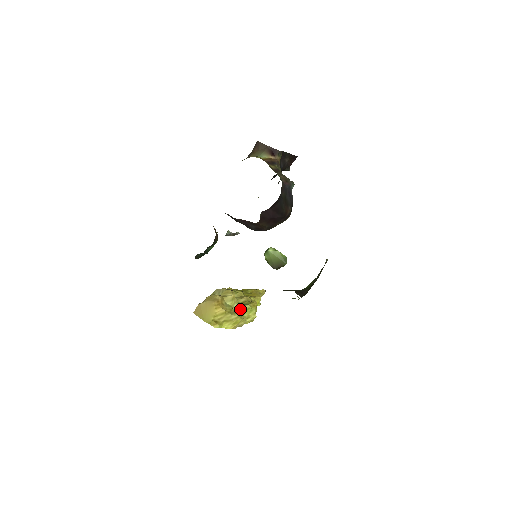
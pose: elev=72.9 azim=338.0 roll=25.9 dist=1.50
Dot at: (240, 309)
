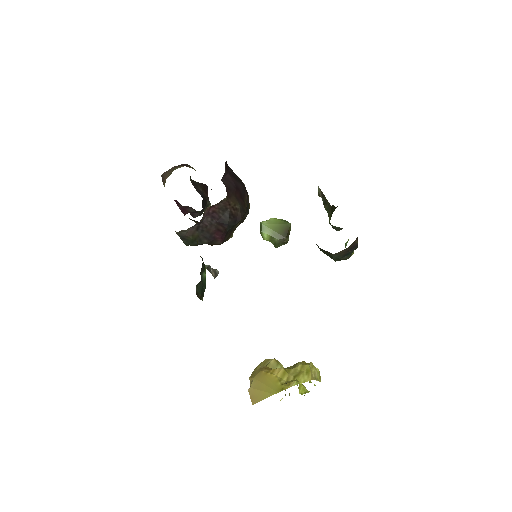
Dot at: occluded
